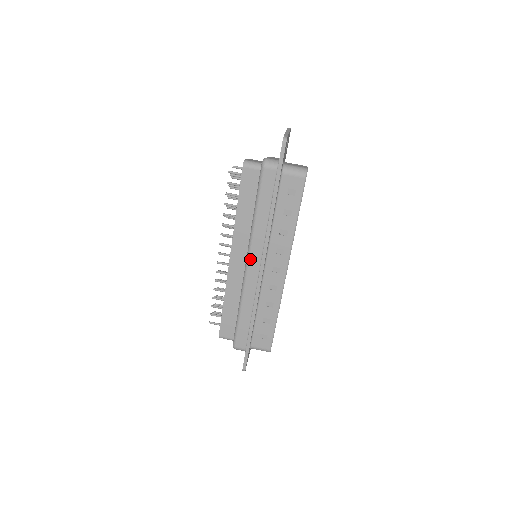
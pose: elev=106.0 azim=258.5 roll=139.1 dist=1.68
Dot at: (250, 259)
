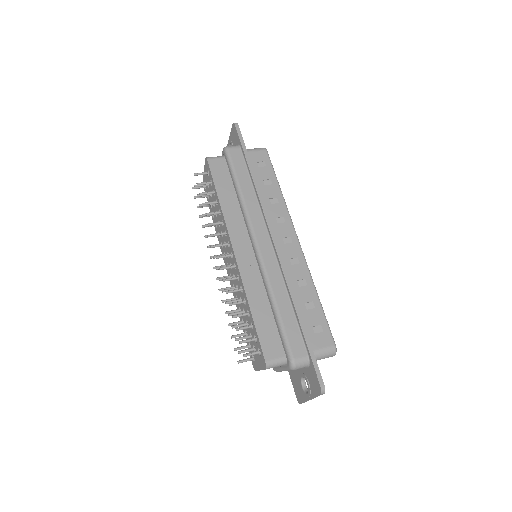
Dot at: (256, 235)
